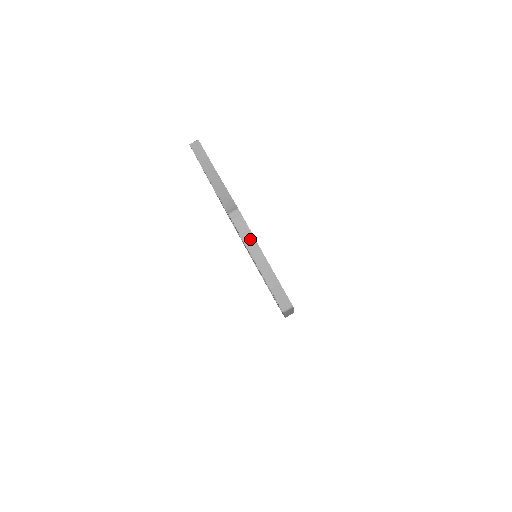
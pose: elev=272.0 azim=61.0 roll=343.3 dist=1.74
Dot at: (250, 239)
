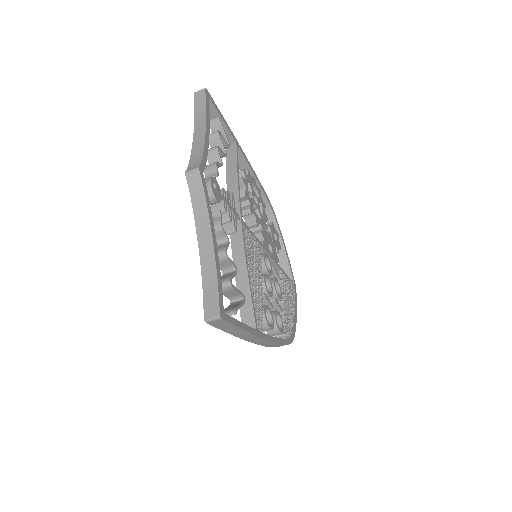
Dot at: (202, 211)
